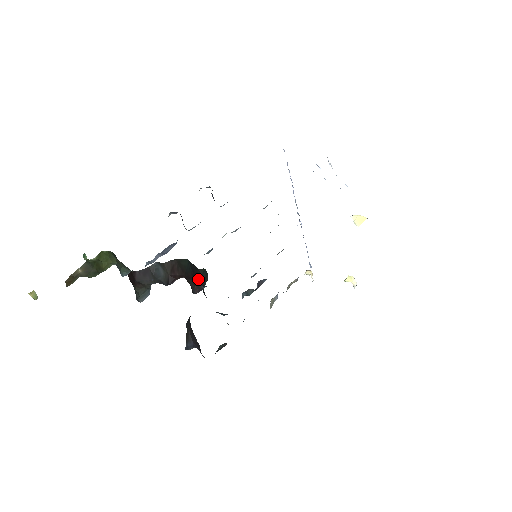
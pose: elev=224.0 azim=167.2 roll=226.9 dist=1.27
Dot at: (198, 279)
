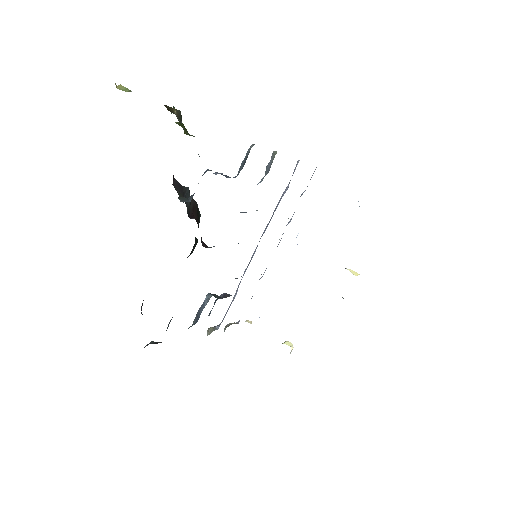
Dot at: occluded
